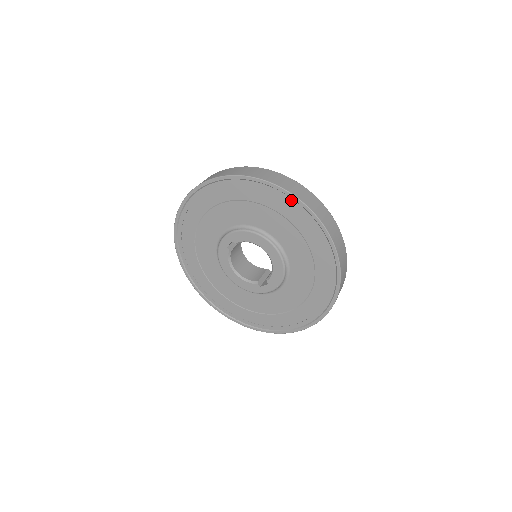
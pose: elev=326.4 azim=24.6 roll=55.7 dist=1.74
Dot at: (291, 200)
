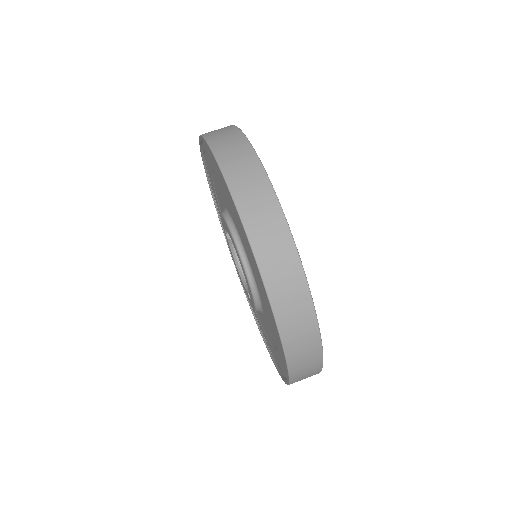
Dot at: occluded
